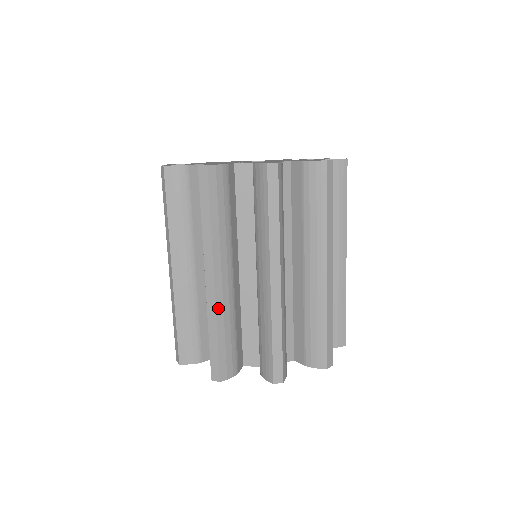
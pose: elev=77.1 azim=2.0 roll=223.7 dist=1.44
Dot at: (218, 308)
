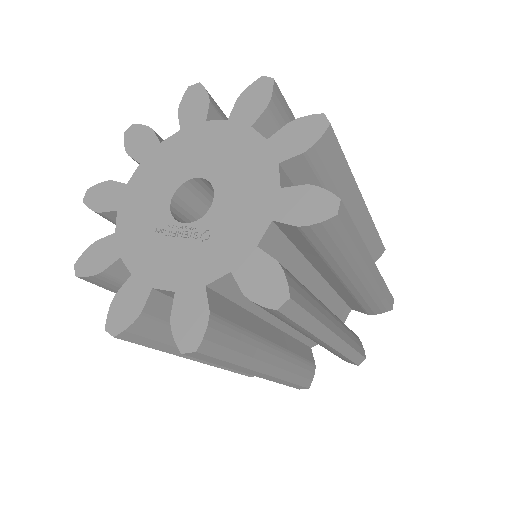
Dot at: (282, 376)
